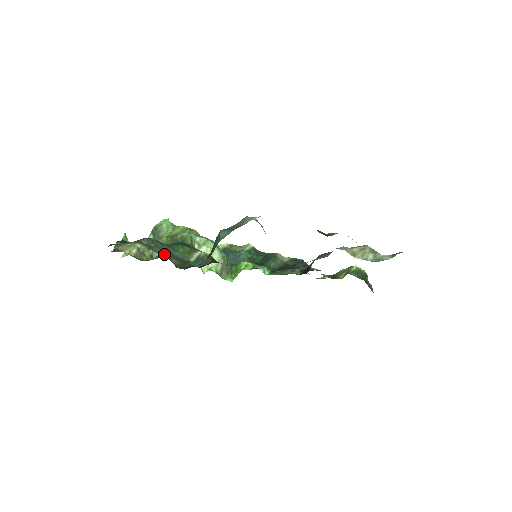
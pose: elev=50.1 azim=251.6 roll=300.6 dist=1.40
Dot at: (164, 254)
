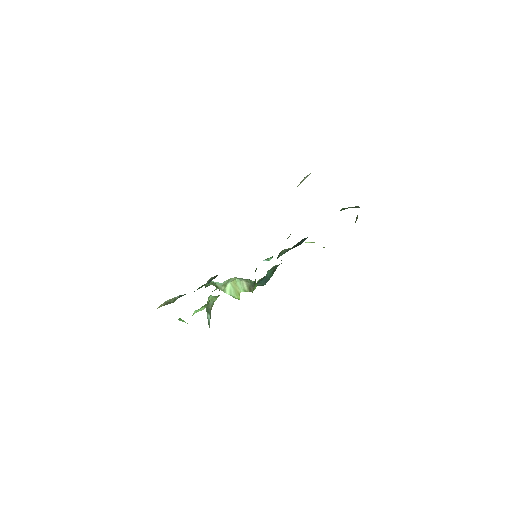
Dot at: occluded
